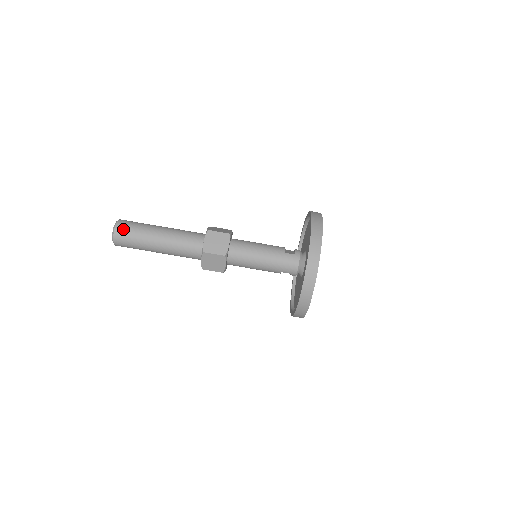
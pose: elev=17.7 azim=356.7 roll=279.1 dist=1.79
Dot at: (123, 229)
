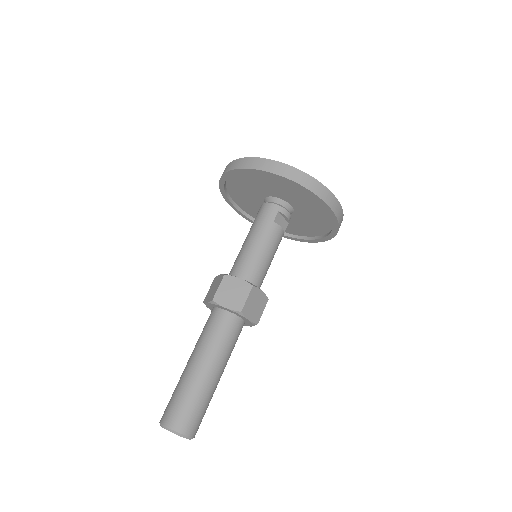
Dot at: (165, 411)
